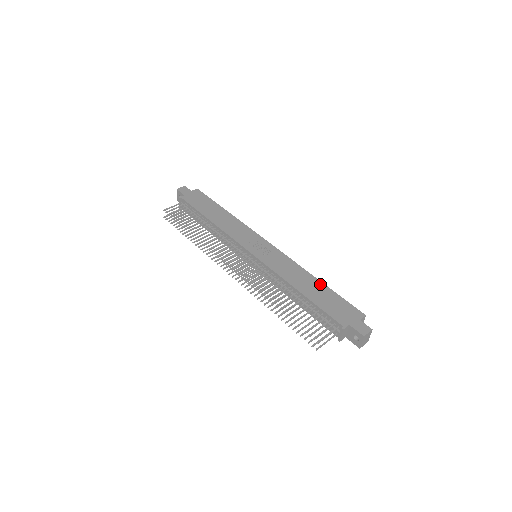
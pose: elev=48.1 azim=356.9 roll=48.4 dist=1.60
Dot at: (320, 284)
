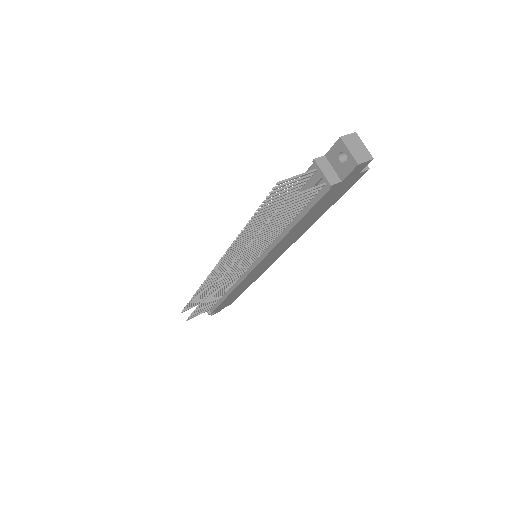
Dot at: occluded
